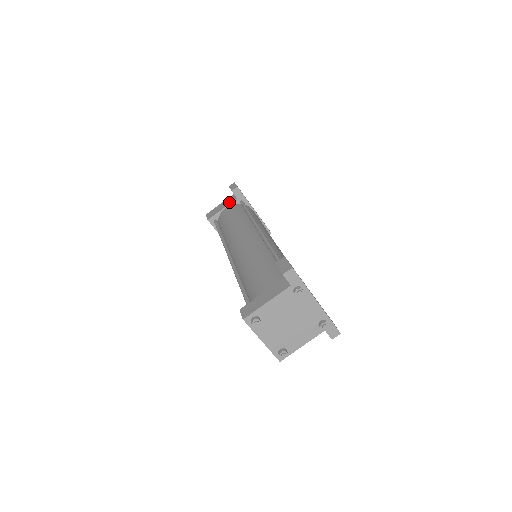
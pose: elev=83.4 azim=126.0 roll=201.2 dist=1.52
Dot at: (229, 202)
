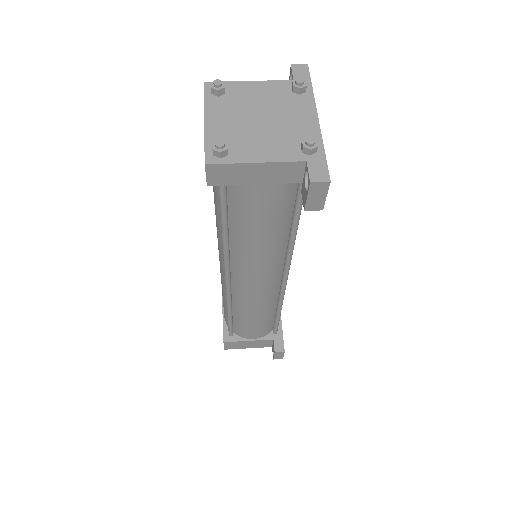
Dot at: occluded
